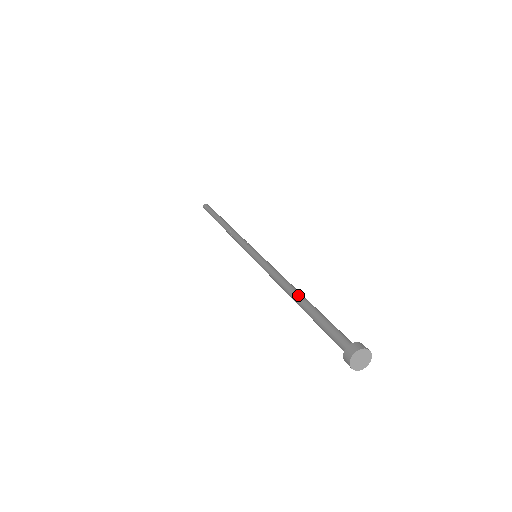
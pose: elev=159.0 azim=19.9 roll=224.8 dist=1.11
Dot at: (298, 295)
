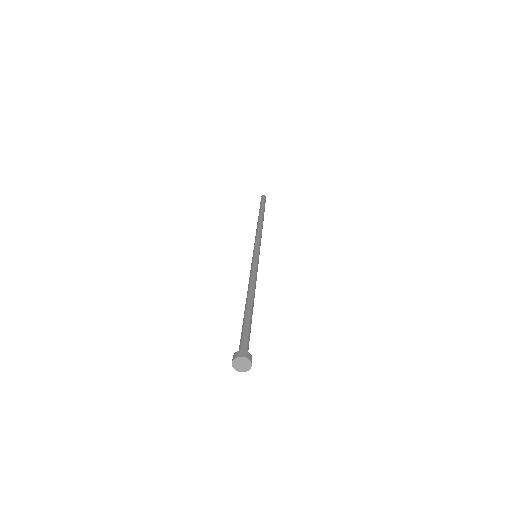
Dot at: (246, 301)
